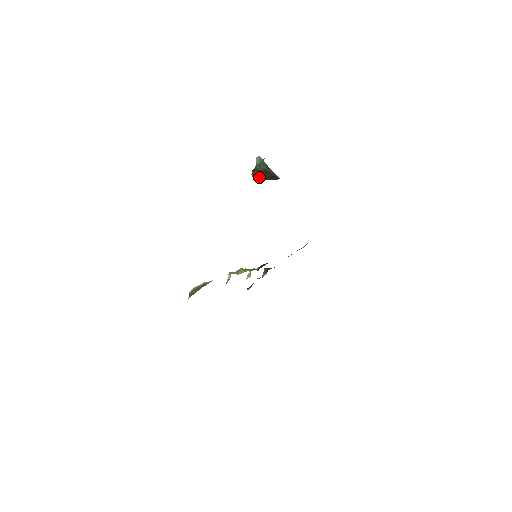
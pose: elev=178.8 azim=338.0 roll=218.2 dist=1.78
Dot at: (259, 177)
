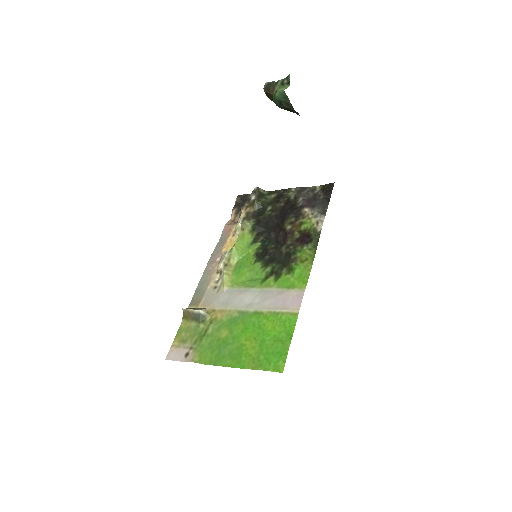
Dot at: occluded
